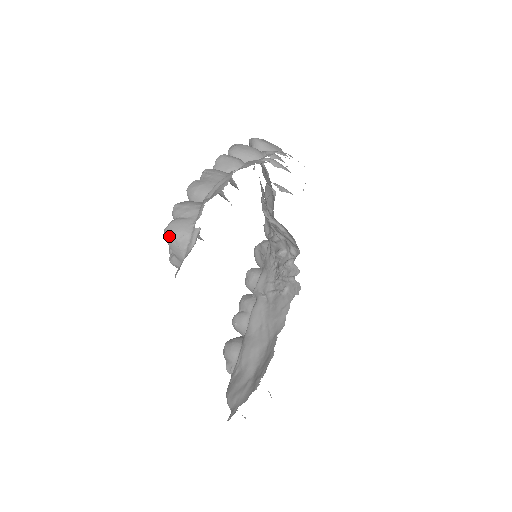
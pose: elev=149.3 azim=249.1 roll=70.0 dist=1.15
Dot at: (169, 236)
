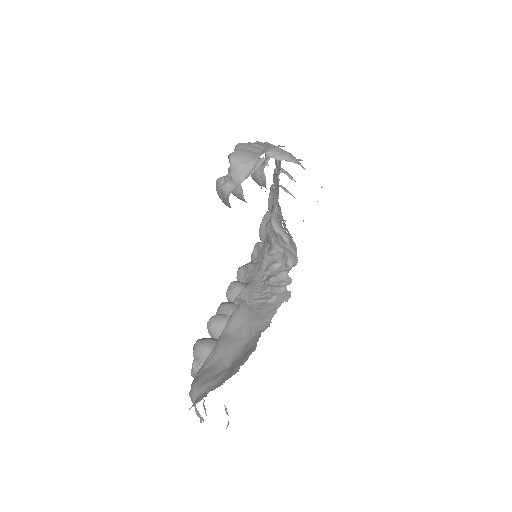
Dot at: (235, 158)
